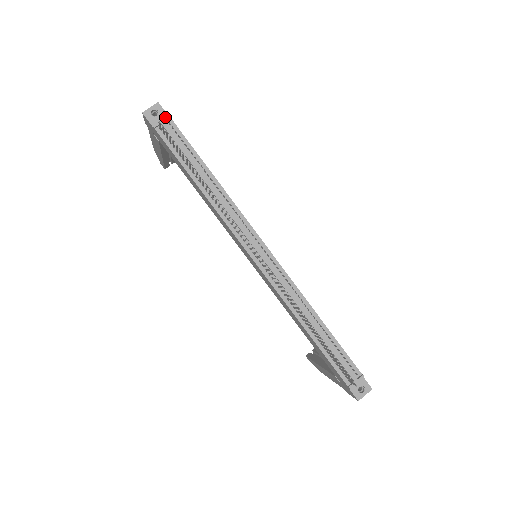
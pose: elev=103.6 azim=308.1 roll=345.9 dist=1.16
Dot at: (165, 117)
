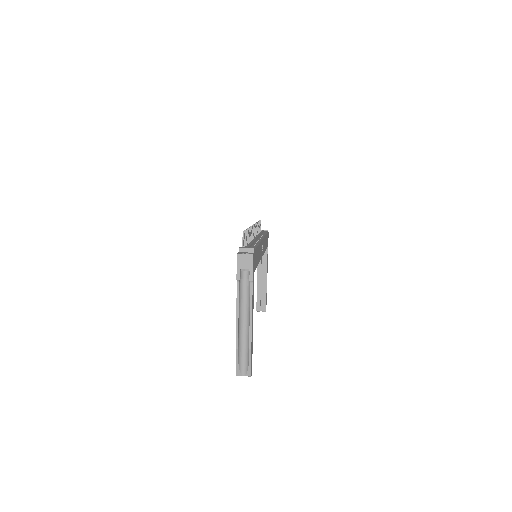
Dot at: (266, 230)
